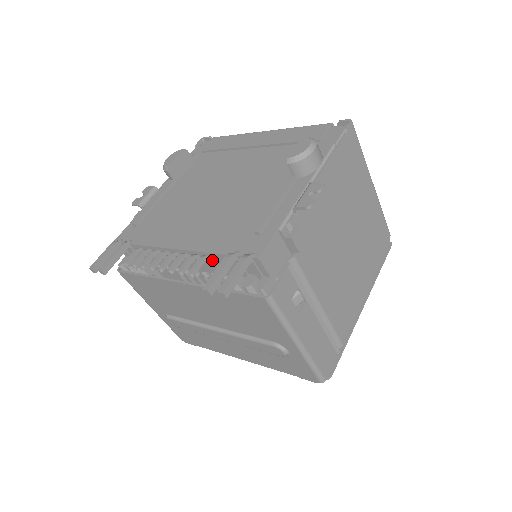
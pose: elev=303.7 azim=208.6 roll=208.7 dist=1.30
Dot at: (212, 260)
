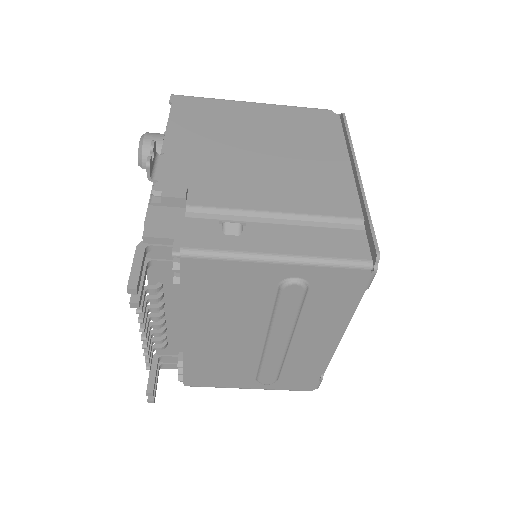
Dot at: (154, 286)
